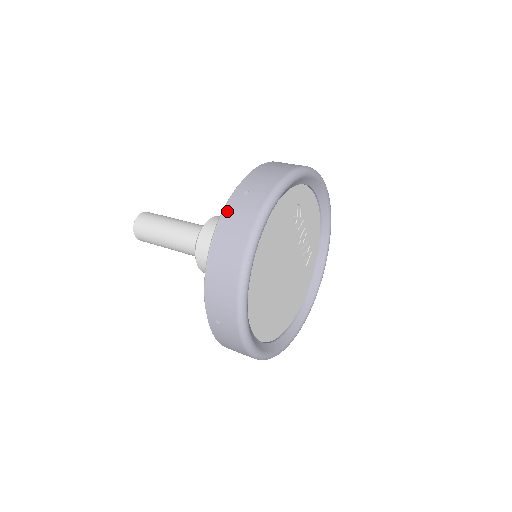
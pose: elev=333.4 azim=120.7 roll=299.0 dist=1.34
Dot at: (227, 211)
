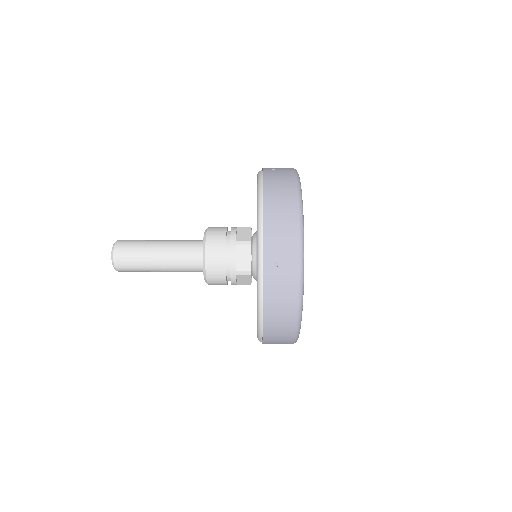
Dot at: (267, 287)
